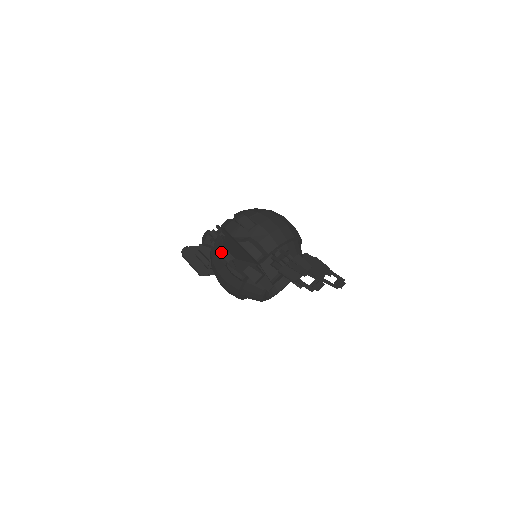
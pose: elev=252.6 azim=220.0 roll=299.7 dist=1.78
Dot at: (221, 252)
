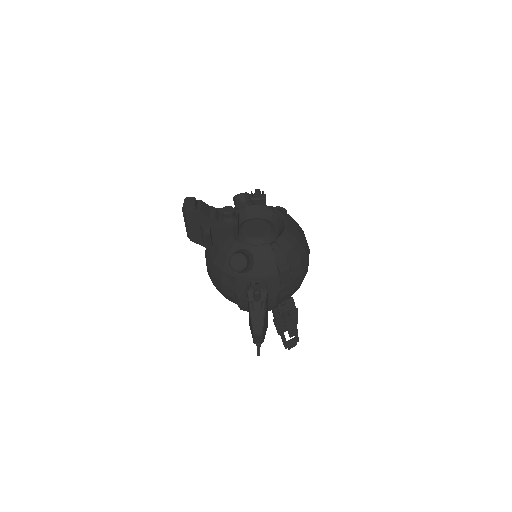
Dot at: (258, 336)
